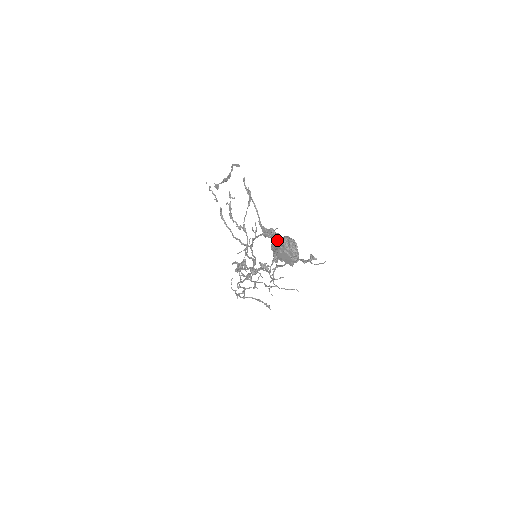
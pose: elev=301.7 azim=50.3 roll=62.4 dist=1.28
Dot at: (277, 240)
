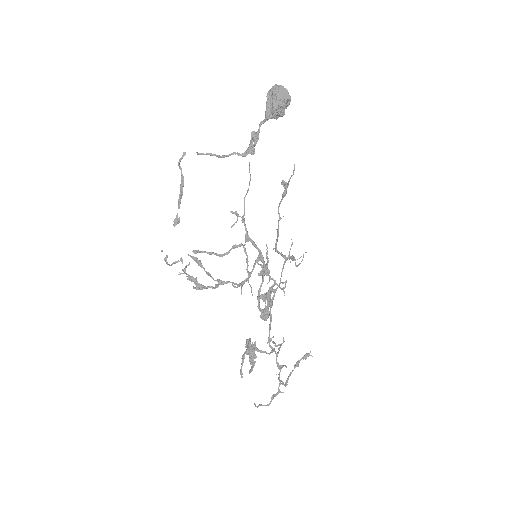
Dot at: (266, 101)
